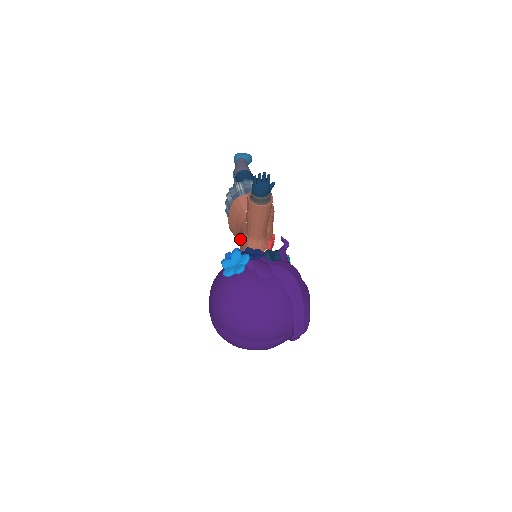
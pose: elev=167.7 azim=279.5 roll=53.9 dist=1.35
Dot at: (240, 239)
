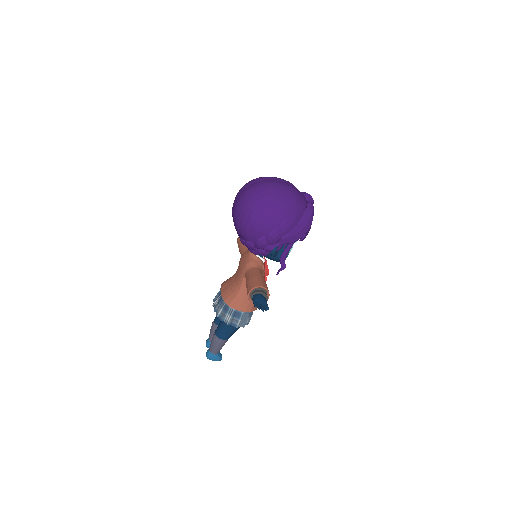
Dot at: (238, 268)
